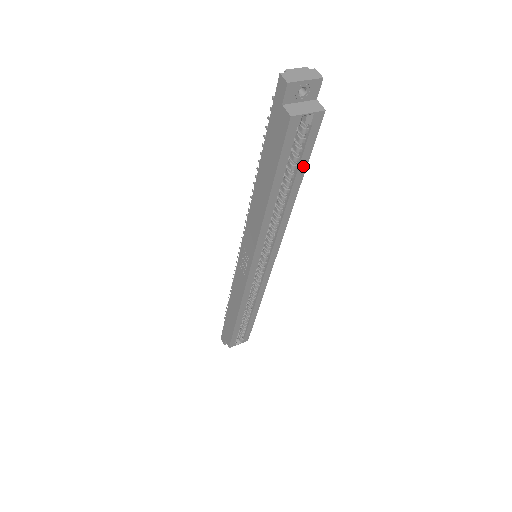
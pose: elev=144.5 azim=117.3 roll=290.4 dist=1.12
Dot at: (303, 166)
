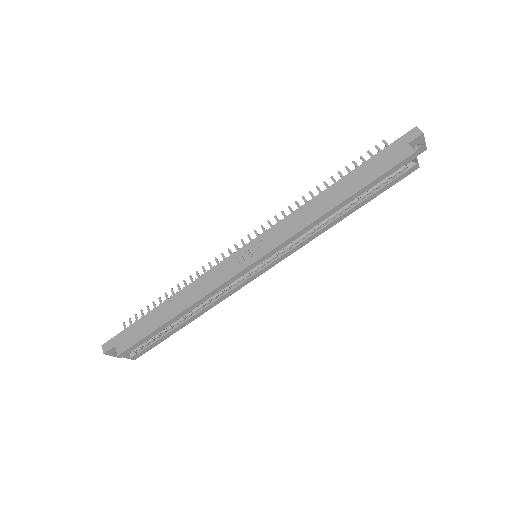
Dot at: (374, 196)
